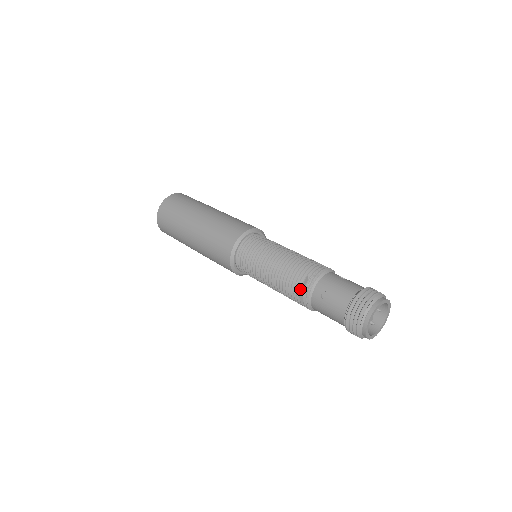
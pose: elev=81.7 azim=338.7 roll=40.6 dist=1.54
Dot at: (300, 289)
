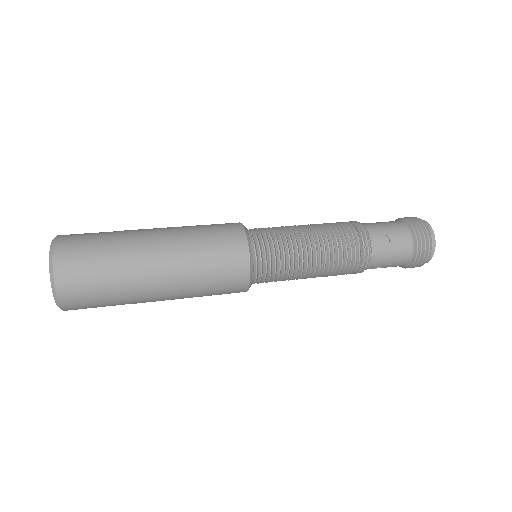
Dot at: (359, 247)
